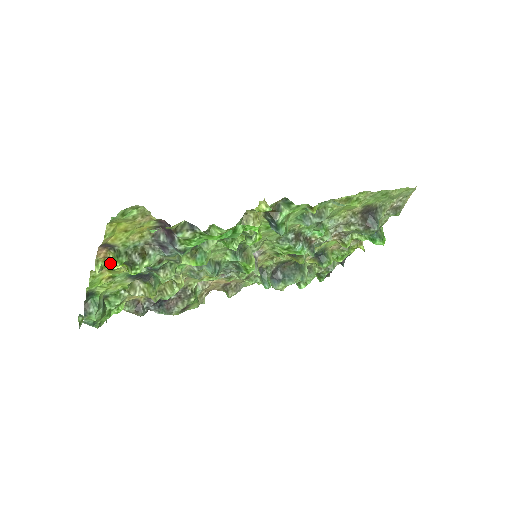
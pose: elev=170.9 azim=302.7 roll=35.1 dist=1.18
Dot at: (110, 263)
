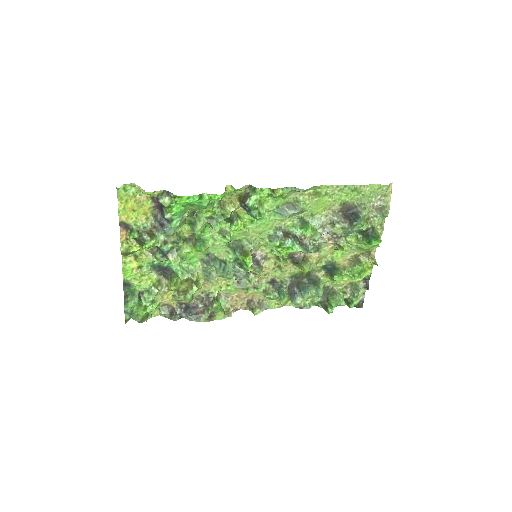
Dot at: (132, 246)
